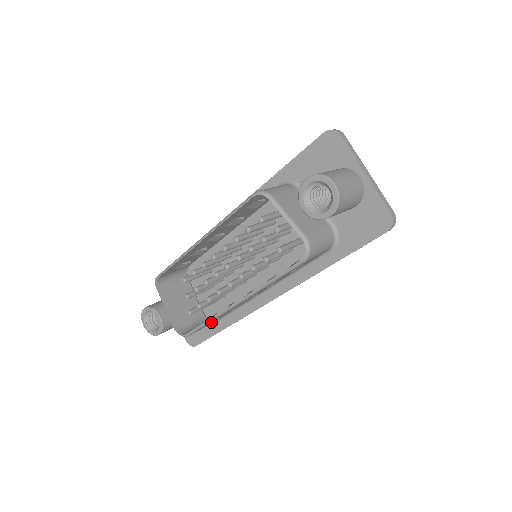
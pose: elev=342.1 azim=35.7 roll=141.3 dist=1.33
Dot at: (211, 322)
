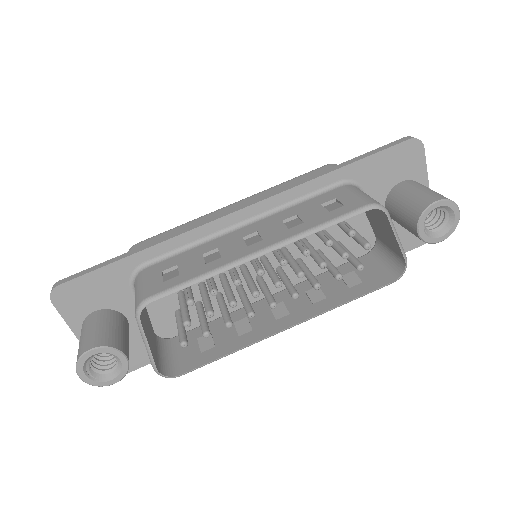
Dot at: (200, 348)
